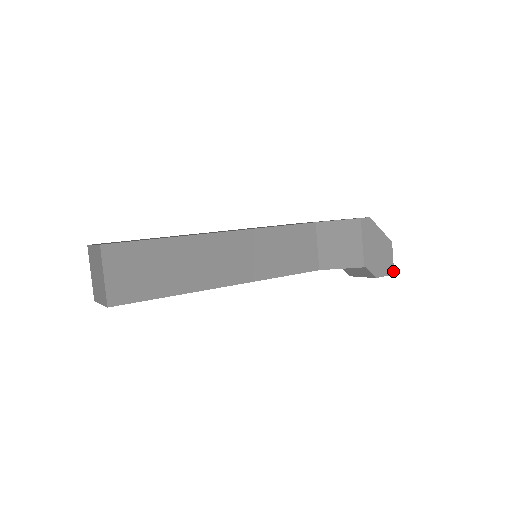
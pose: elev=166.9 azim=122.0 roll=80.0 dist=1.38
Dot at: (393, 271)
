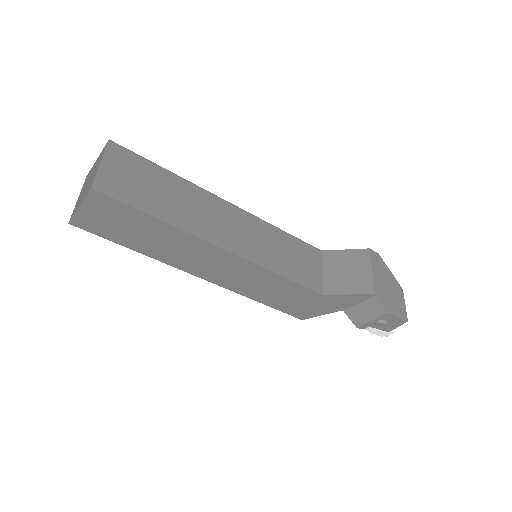
Dot at: (406, 318)
